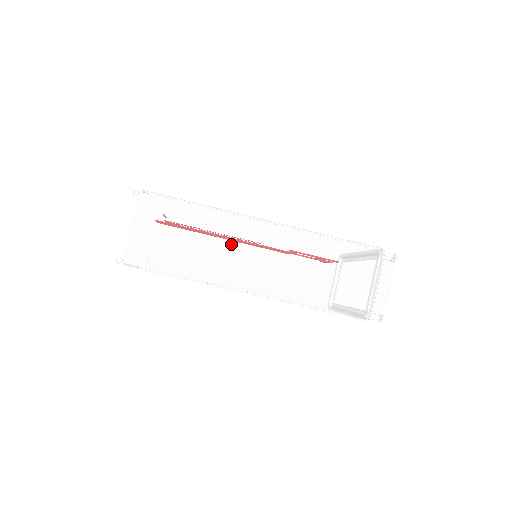
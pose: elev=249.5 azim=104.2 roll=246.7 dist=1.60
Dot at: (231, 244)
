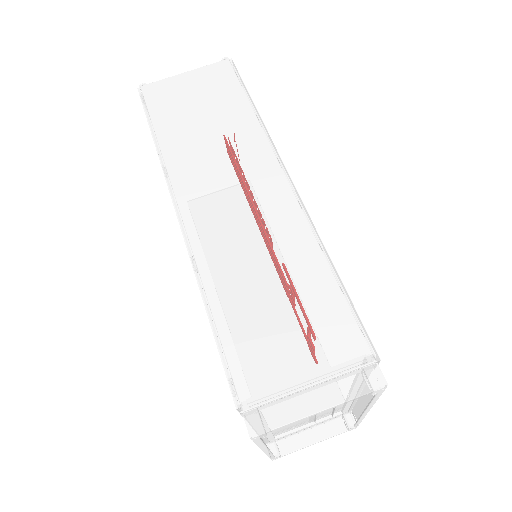
Dot at: (230, 160)
